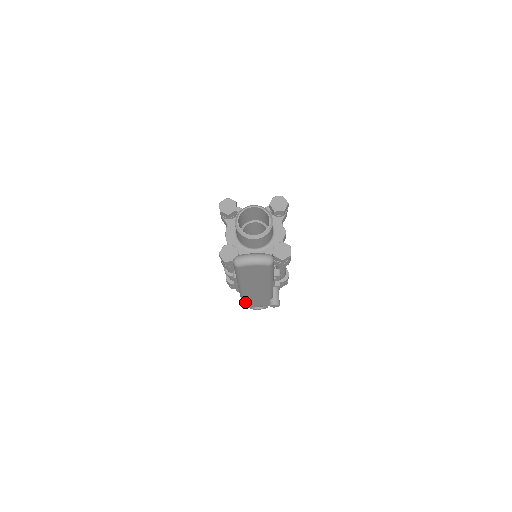
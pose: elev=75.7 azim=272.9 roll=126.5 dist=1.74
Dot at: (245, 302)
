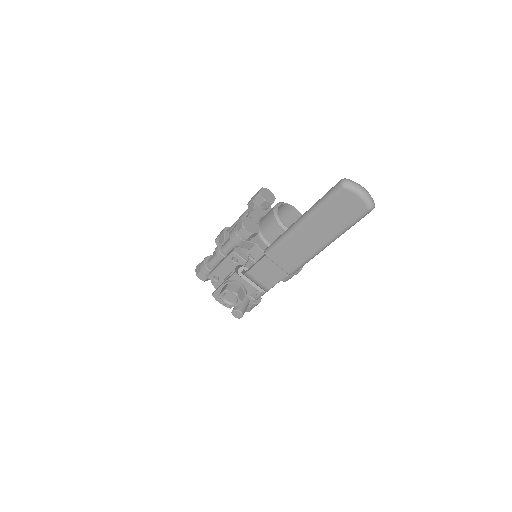
Dot at: (258, 262)
